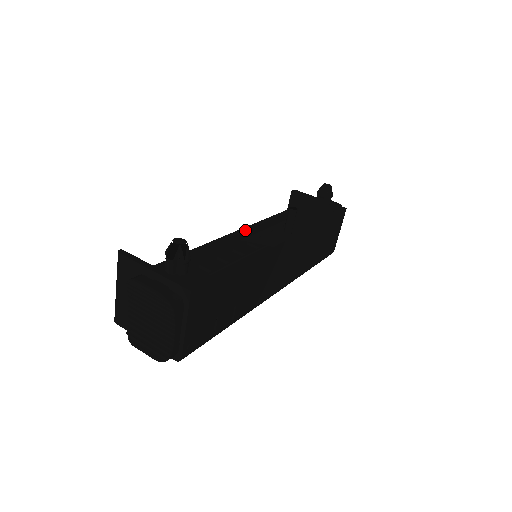
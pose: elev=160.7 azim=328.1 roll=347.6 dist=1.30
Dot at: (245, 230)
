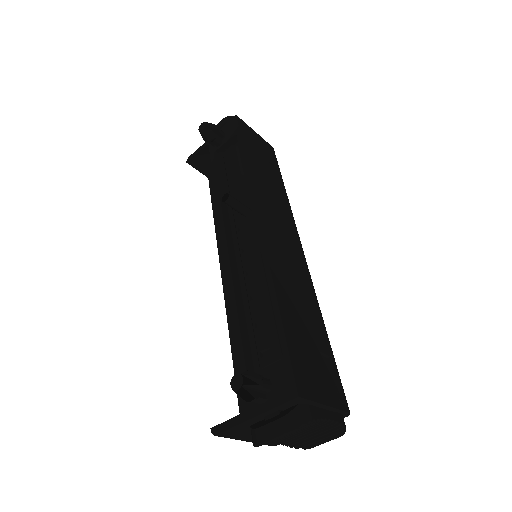
Dot at: (229, 266)
